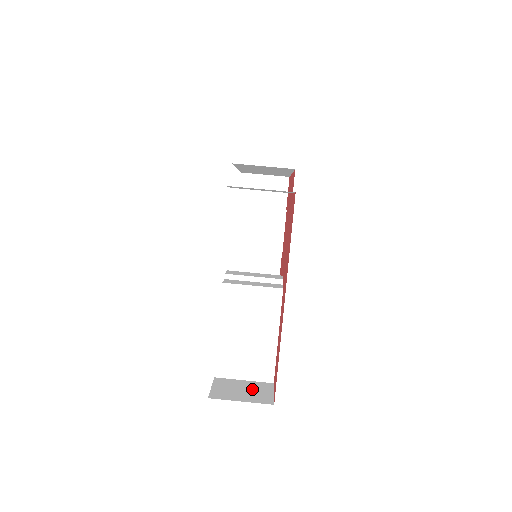
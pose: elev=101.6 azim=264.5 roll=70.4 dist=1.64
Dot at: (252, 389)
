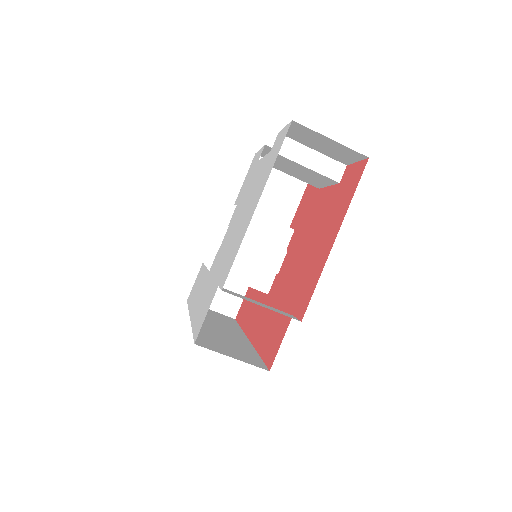
Dot at: occluded
